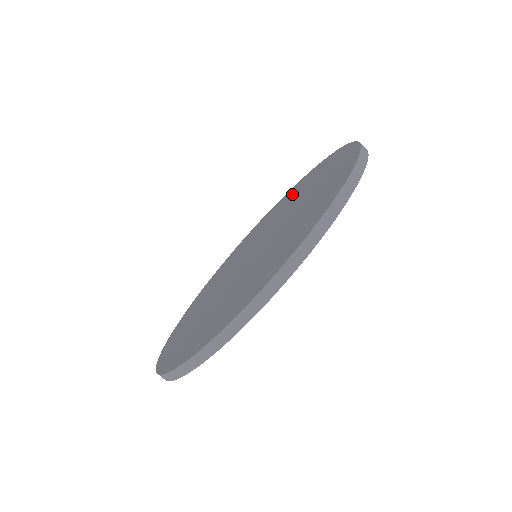
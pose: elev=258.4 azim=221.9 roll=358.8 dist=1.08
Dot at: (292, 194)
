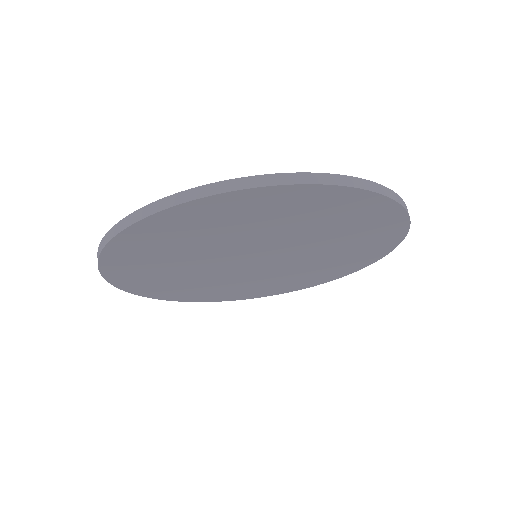
Dot at: occluded
